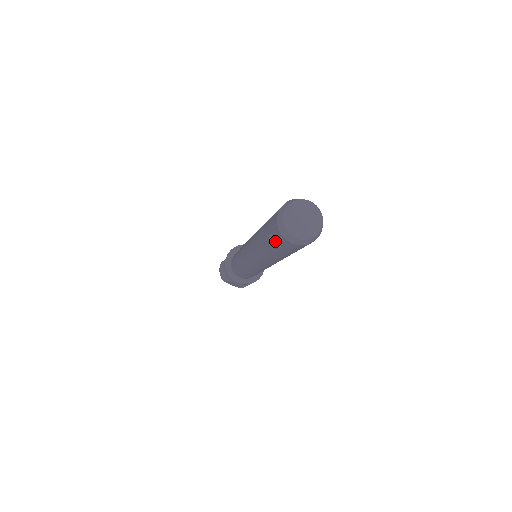
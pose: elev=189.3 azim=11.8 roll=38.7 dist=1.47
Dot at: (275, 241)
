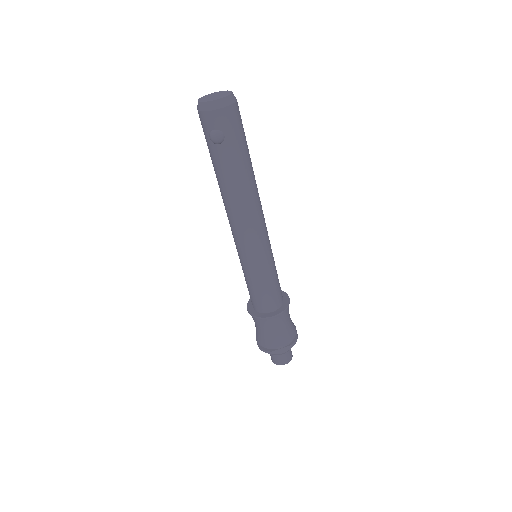
Dot at: (214, 131)
